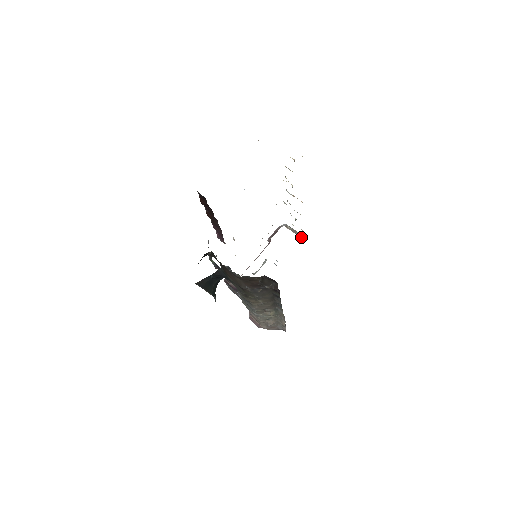
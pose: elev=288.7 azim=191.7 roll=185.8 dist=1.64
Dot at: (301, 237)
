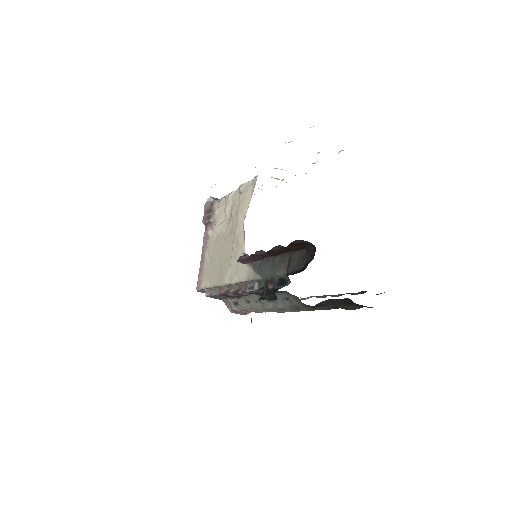
Dot at: occluded
